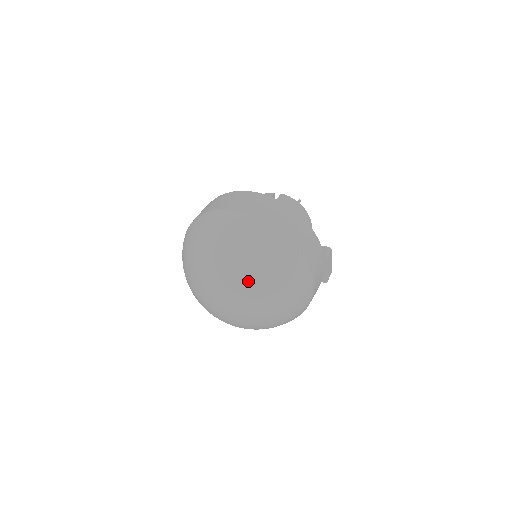
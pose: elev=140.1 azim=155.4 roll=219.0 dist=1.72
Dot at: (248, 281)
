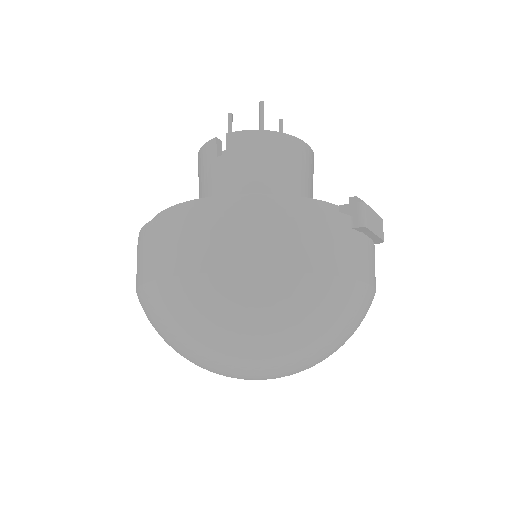
Dot at: (269, 362)
